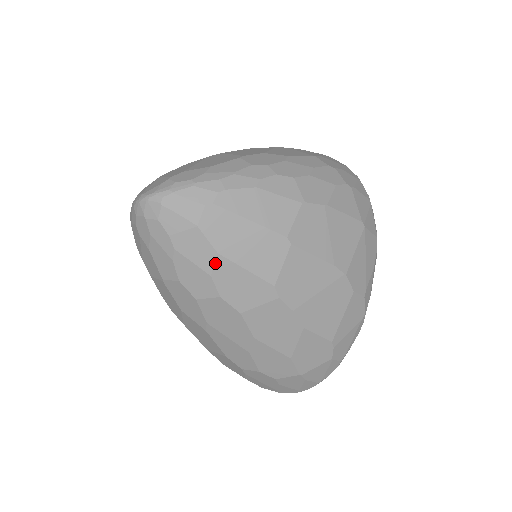
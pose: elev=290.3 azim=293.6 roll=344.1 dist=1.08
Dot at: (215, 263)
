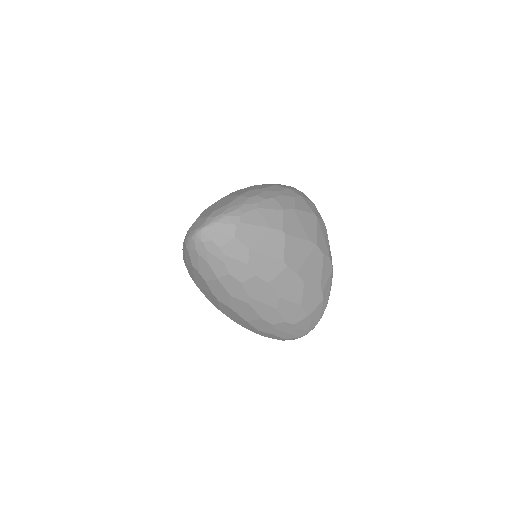
Dot at: (249, 256)
